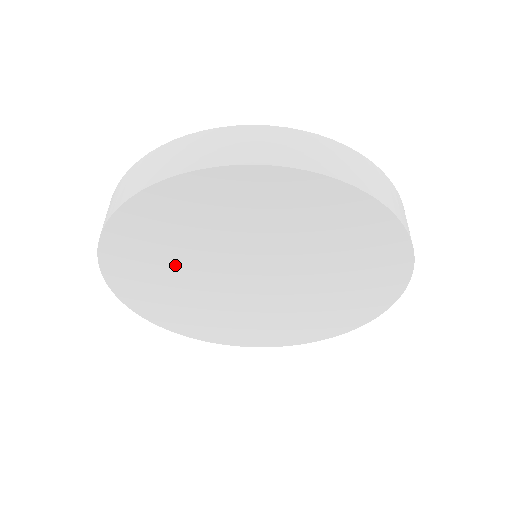
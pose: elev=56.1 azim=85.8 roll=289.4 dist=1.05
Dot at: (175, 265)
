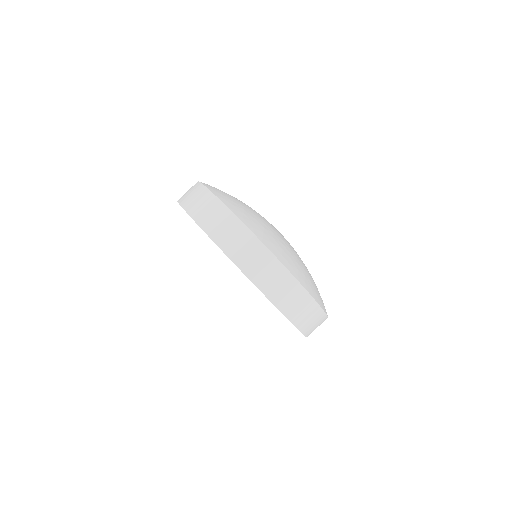
Dot at: occluded
